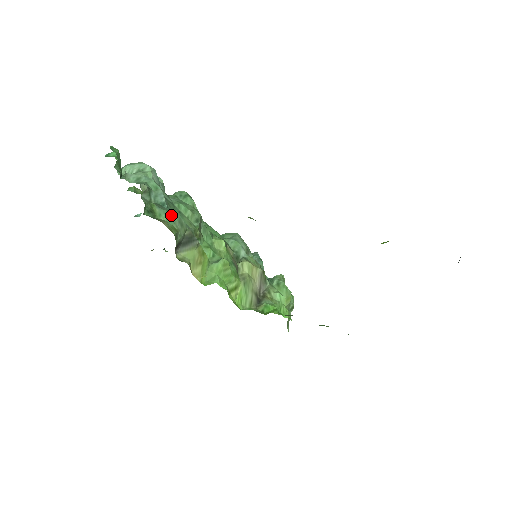
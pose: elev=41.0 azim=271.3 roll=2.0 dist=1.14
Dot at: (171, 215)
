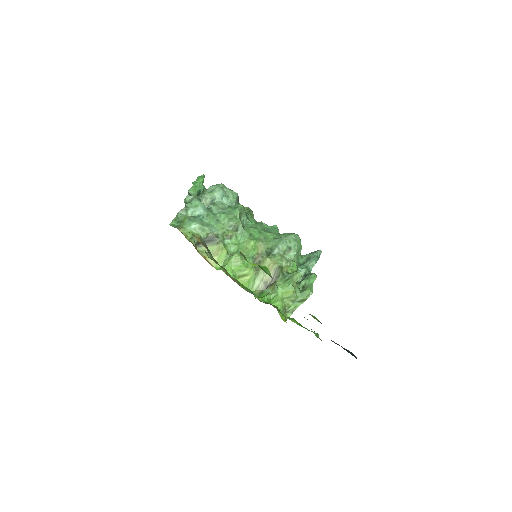
Dot at: (193, 224)
